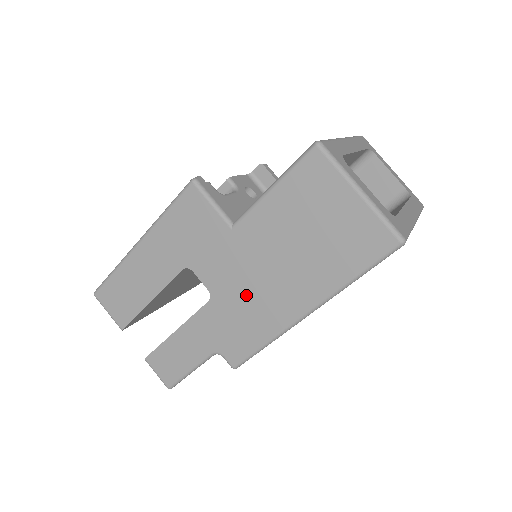
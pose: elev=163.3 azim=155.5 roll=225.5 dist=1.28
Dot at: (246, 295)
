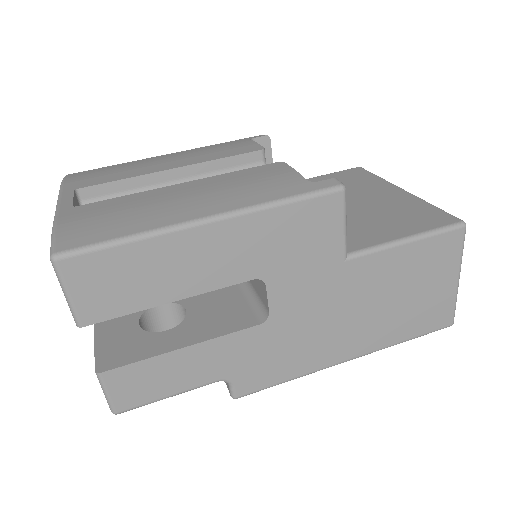
Dot at: (309, 330)
